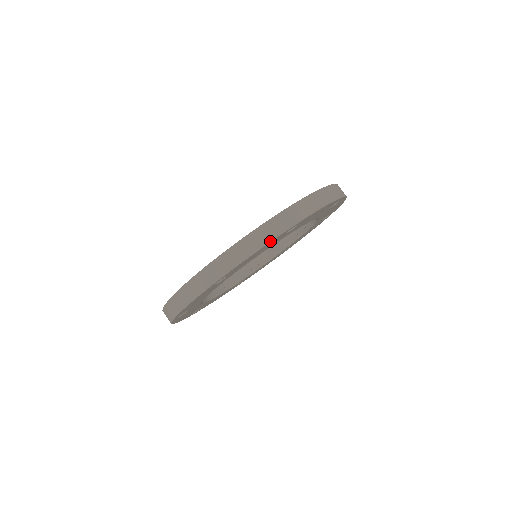
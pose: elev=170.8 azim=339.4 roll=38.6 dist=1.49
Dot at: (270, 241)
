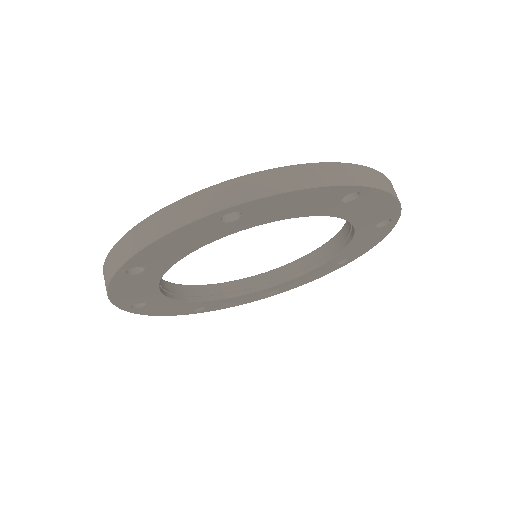
Dot at: (178, 227)
